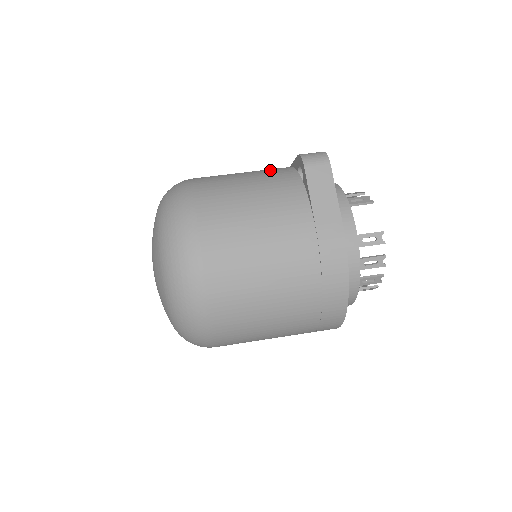
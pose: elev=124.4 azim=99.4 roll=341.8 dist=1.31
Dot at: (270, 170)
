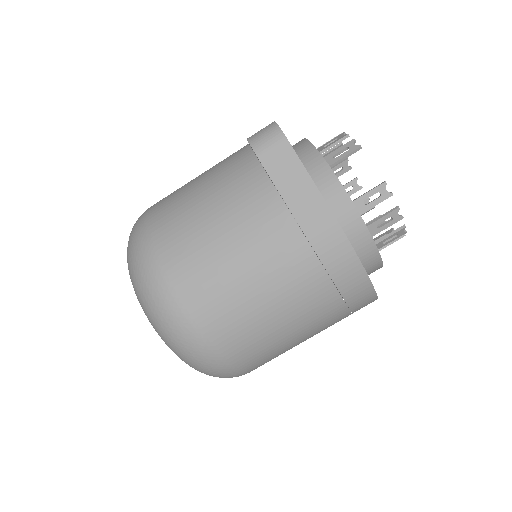
Dot at: (225, 164)
